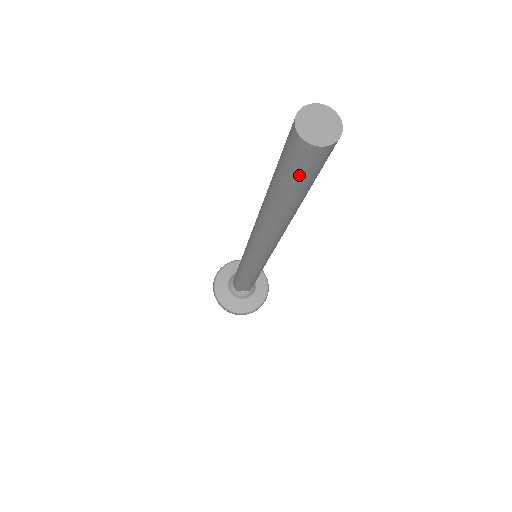
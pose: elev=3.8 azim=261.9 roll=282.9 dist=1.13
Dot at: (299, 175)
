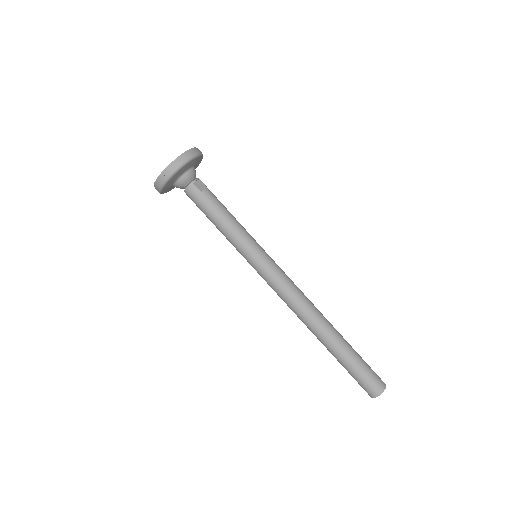
Dot at: occluded
